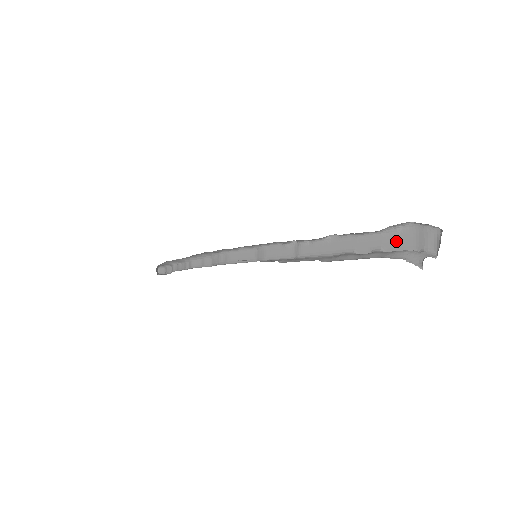
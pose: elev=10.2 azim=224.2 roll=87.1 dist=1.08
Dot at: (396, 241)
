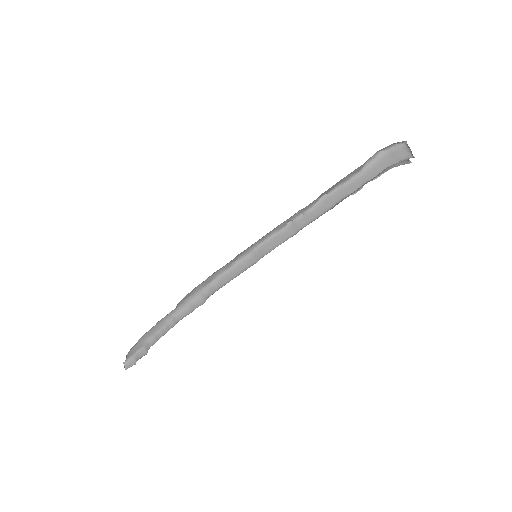
Dot at: (376, 170)
